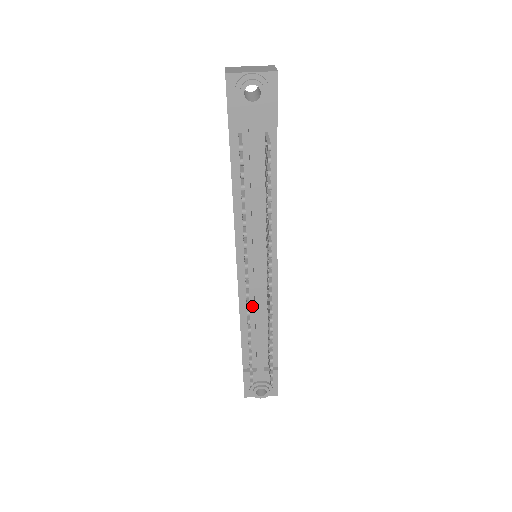
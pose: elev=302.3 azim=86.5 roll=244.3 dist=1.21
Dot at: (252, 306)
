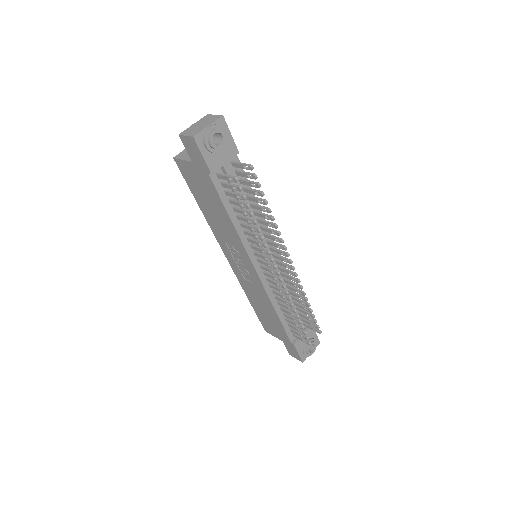
Dot at: occluded
